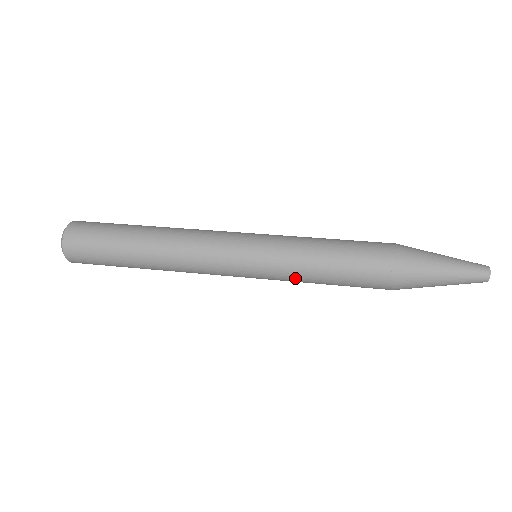
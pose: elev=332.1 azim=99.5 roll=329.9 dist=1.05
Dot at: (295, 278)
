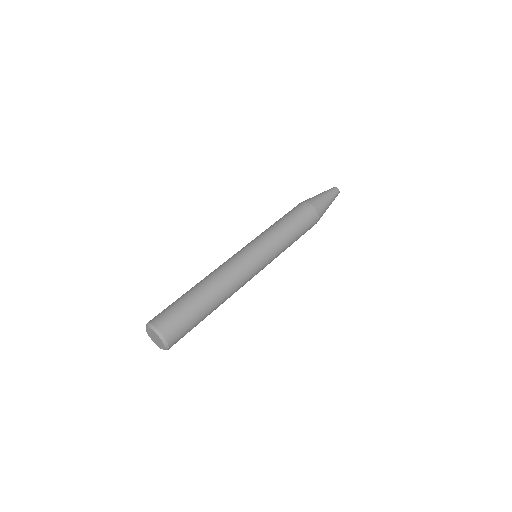
Dot at: (283, 243)
